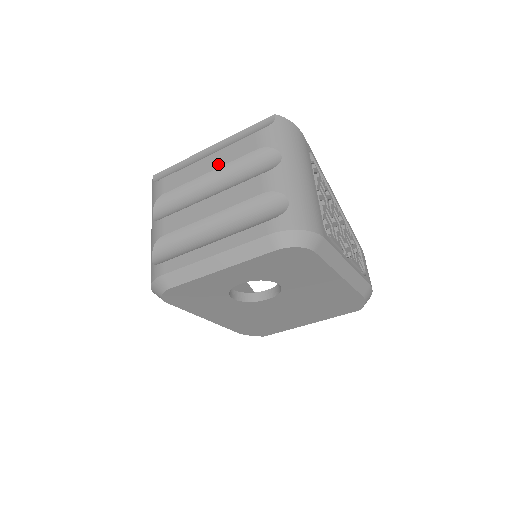
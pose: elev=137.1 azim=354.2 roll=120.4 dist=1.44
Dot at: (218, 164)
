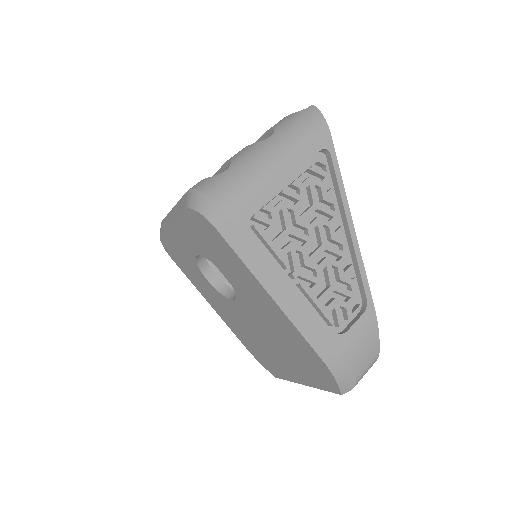
Dot at: occluded
